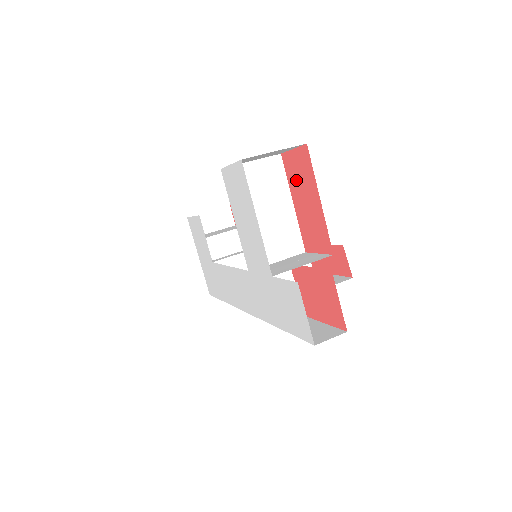
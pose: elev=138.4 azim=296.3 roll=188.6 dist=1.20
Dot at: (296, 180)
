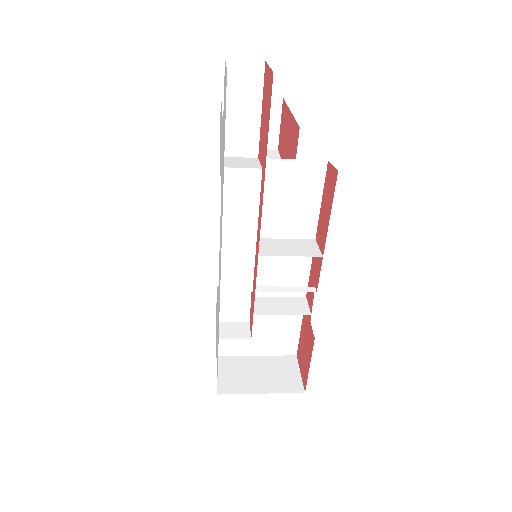
Dot at: (283, 142)
